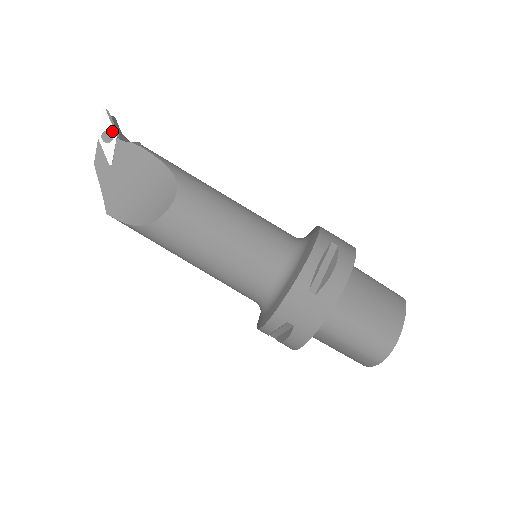
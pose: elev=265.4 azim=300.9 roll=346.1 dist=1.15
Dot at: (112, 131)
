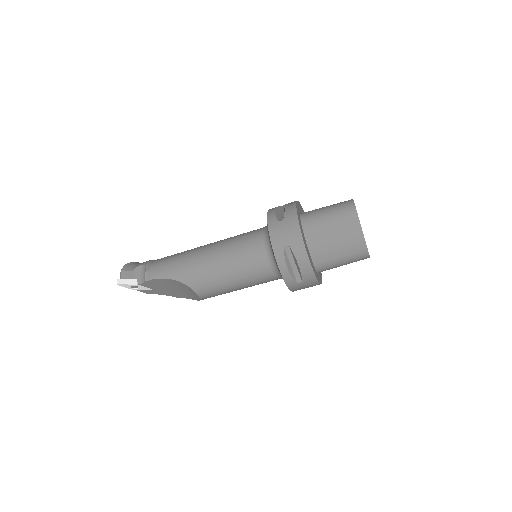
Dot at: (133, 285)
